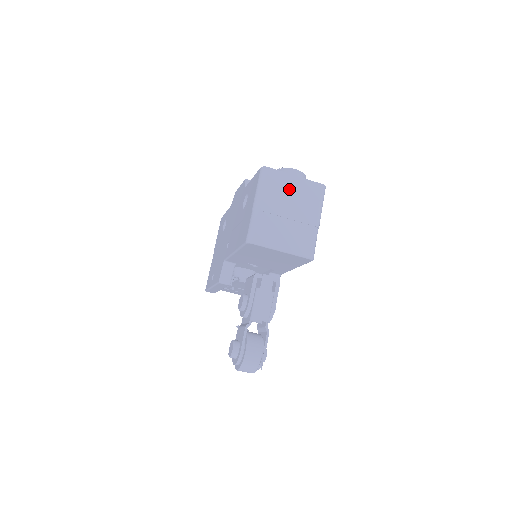
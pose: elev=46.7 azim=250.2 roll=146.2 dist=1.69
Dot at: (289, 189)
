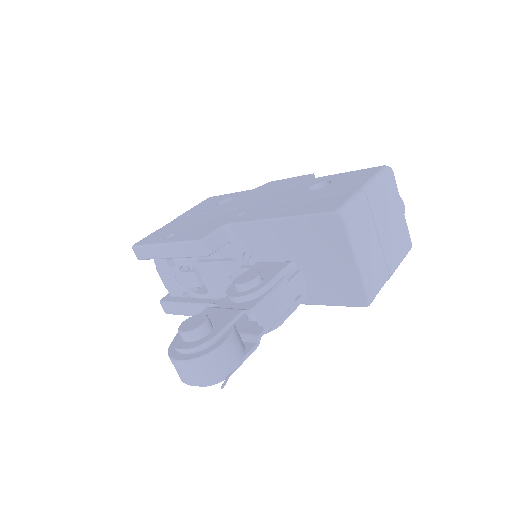
Dot at: (394, 213)
